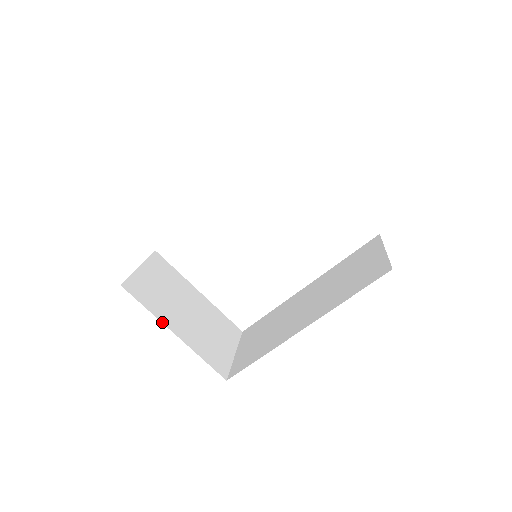
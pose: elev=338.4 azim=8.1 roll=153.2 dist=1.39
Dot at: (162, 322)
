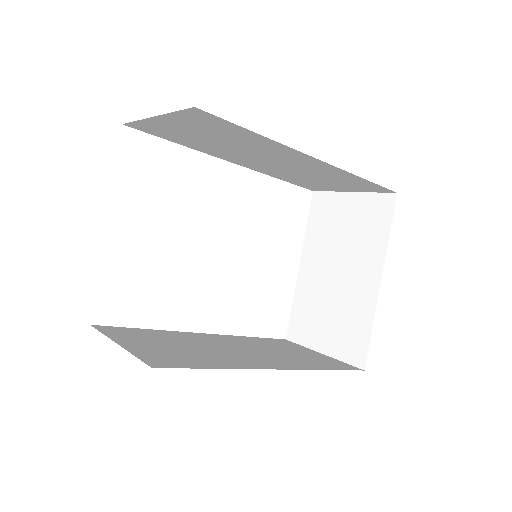
Dot at: occluded
